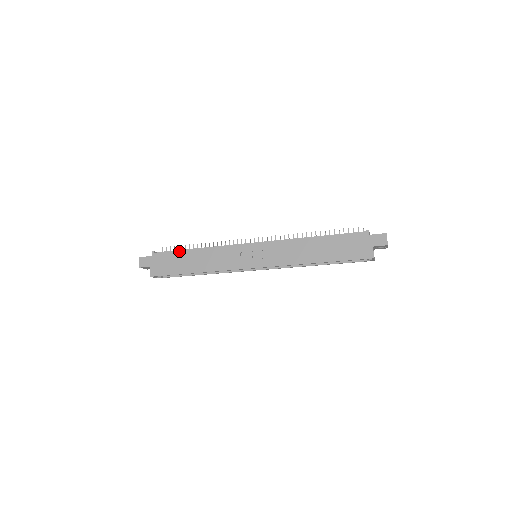
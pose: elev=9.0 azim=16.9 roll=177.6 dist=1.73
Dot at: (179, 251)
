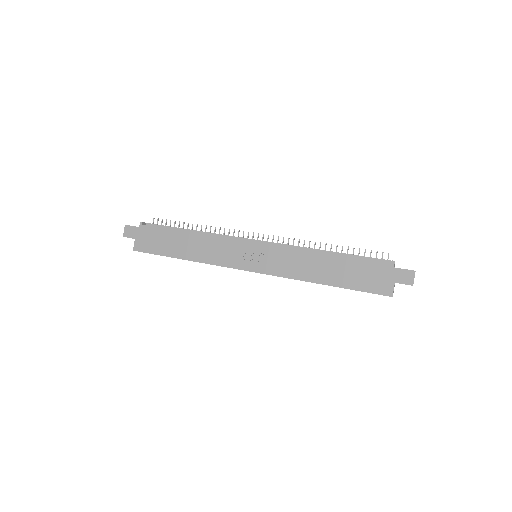
Dot at: (170, 229)
